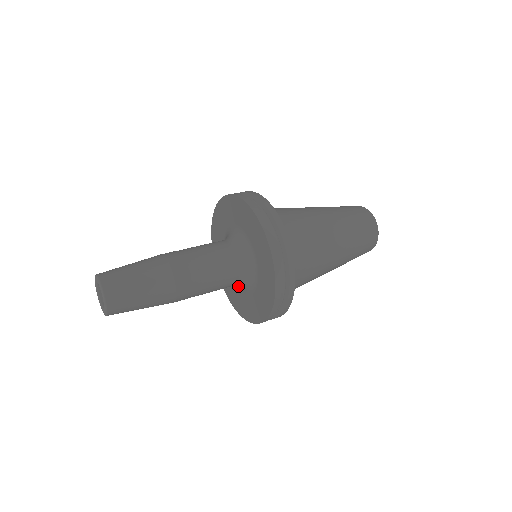
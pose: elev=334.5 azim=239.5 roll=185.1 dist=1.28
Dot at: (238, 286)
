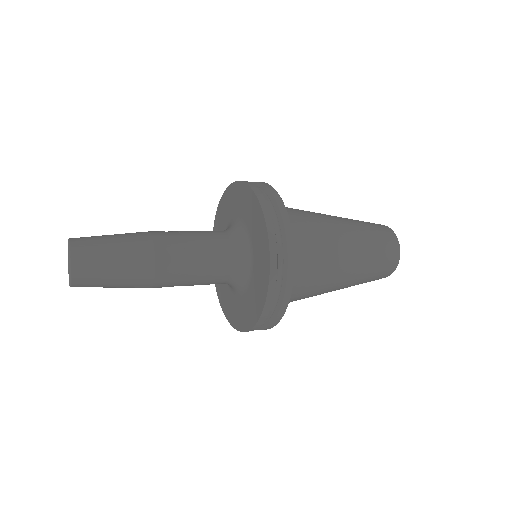
Dot at: occluded
